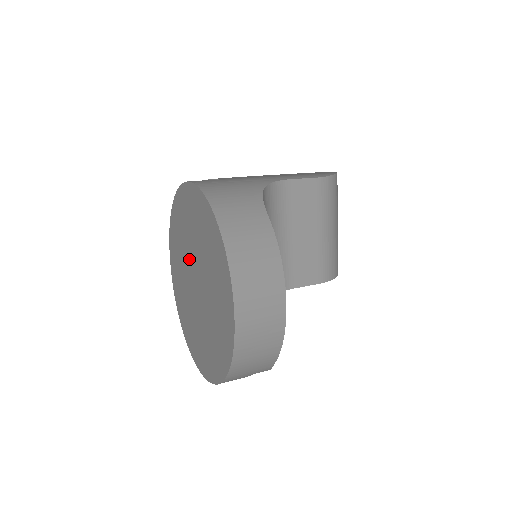
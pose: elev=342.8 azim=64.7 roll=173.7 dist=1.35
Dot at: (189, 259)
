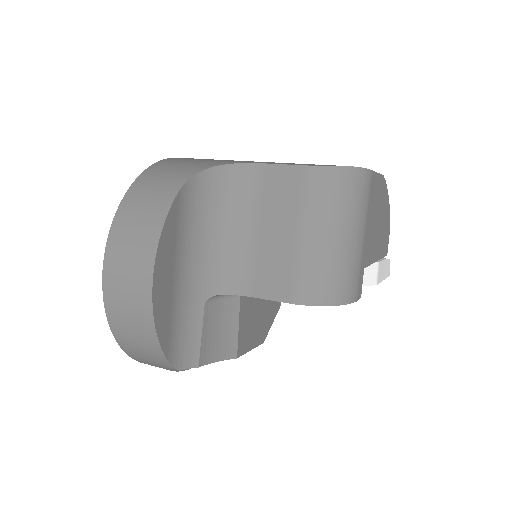
Dot at: occluded
